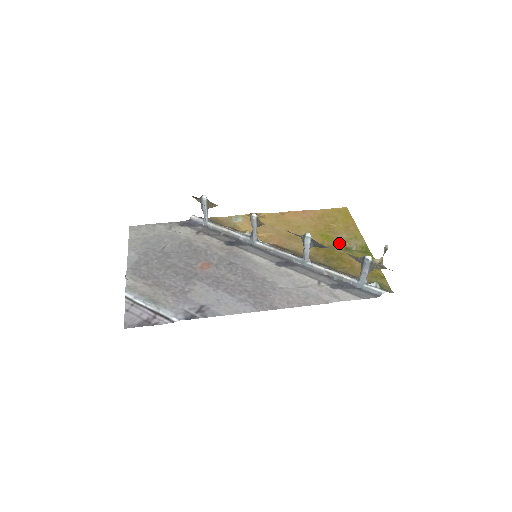
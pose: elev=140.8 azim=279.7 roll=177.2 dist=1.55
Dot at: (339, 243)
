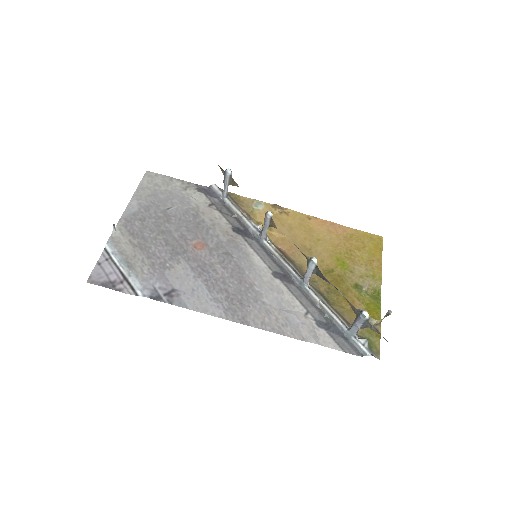
Dot at: (352, 276)
